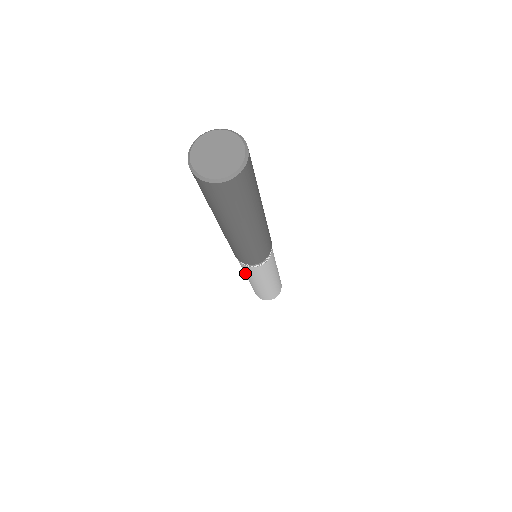
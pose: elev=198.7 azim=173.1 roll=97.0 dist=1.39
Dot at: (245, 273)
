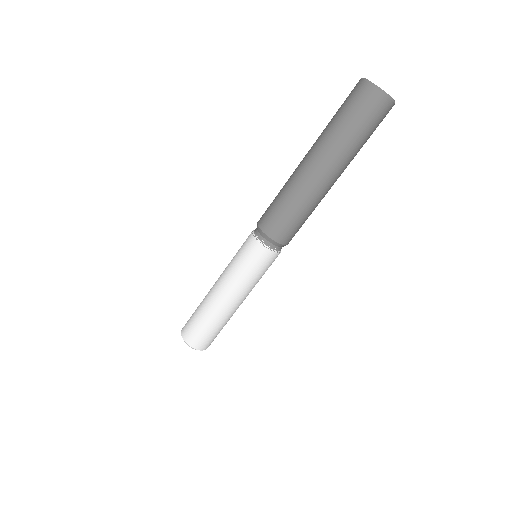
Dot at: (241, 278)
